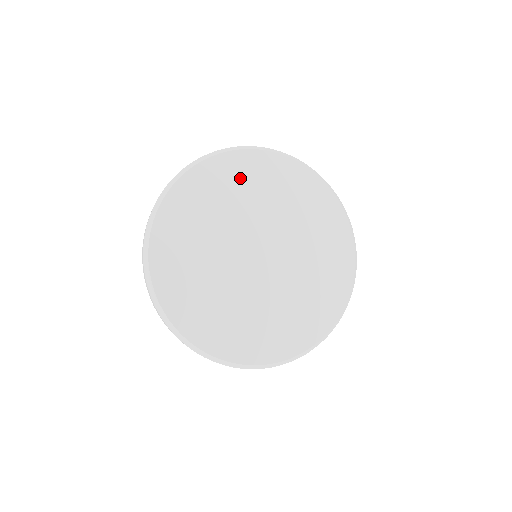
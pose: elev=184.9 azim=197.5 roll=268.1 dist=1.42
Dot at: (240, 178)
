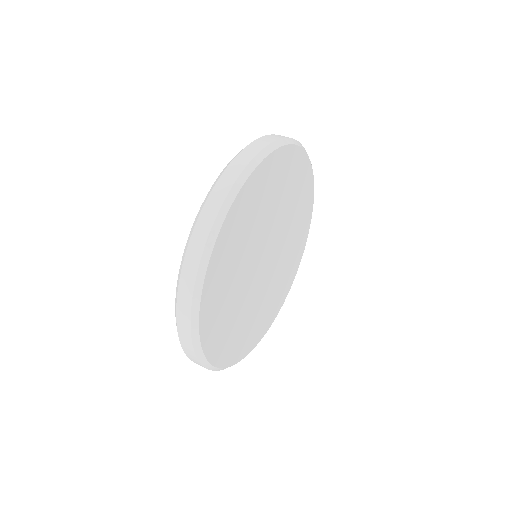
Dot at: (271, 184)
